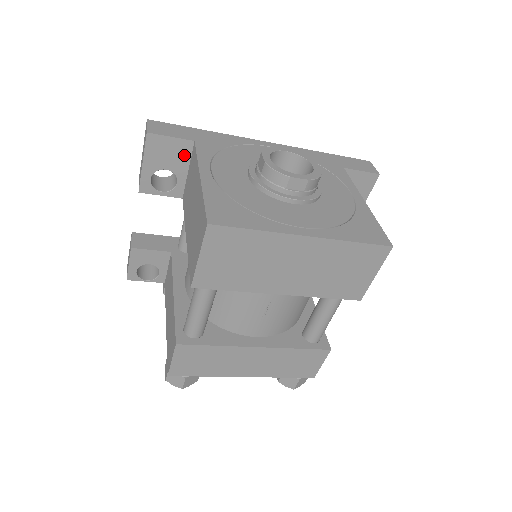
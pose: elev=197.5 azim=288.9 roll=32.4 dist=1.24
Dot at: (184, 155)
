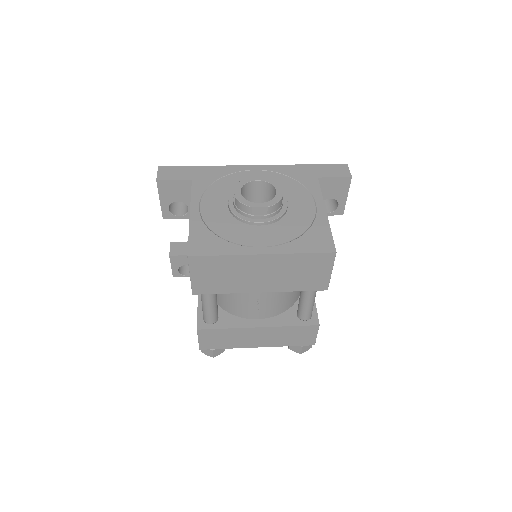
Dot at: (187, 190)
